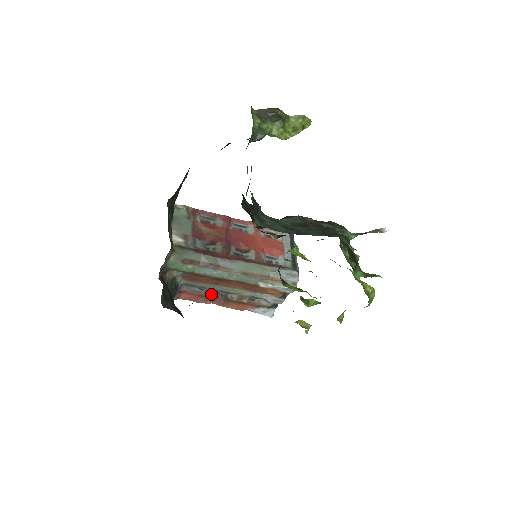
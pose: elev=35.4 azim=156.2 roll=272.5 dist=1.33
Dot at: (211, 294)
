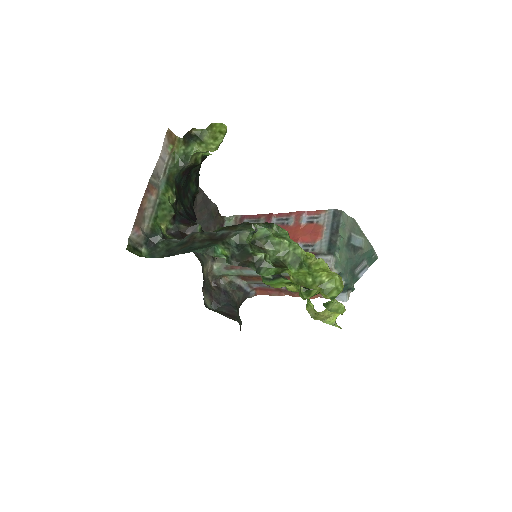
Dot at: occluded
